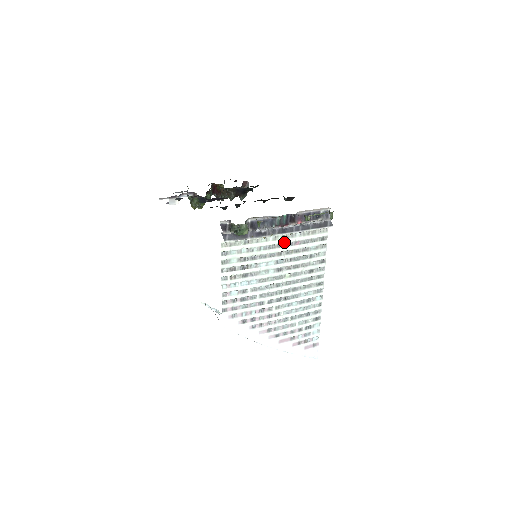
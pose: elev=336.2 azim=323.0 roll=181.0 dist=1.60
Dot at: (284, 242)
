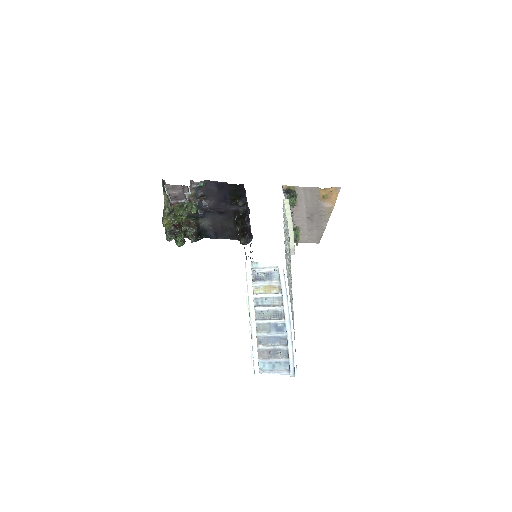
Dot at: occluded
